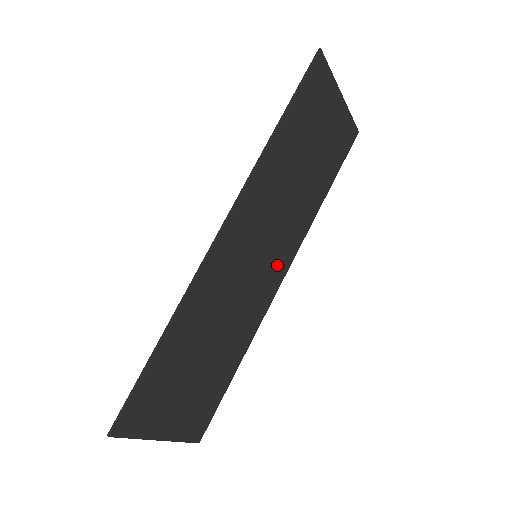
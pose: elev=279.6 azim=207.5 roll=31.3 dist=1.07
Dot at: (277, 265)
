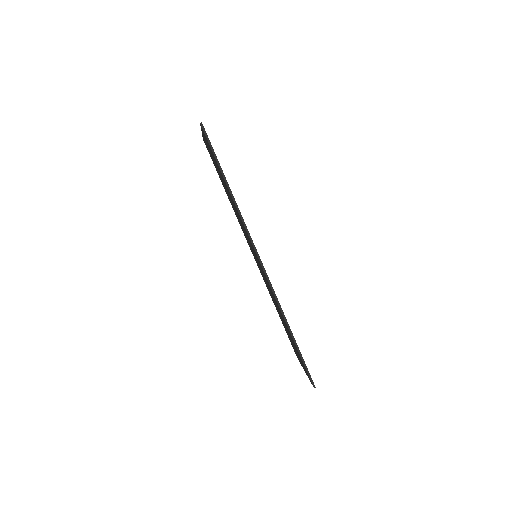
Dot at: occluded
